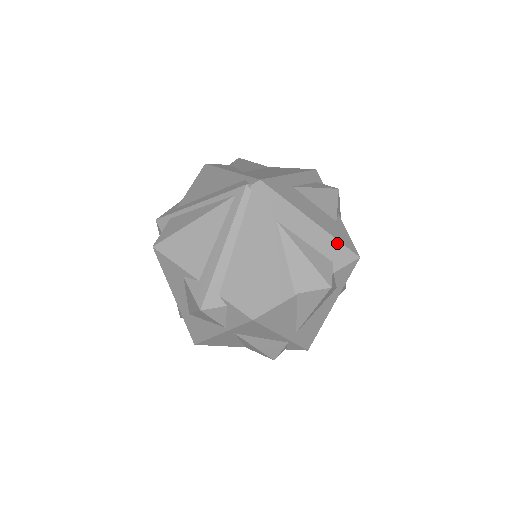
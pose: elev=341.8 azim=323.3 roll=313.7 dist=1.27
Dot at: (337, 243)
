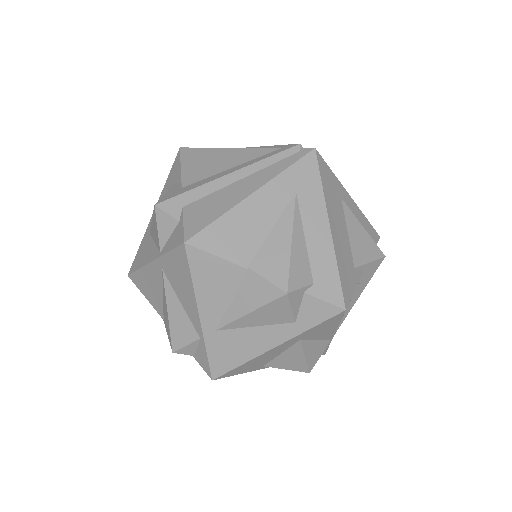
Dot at: (335, 271)
